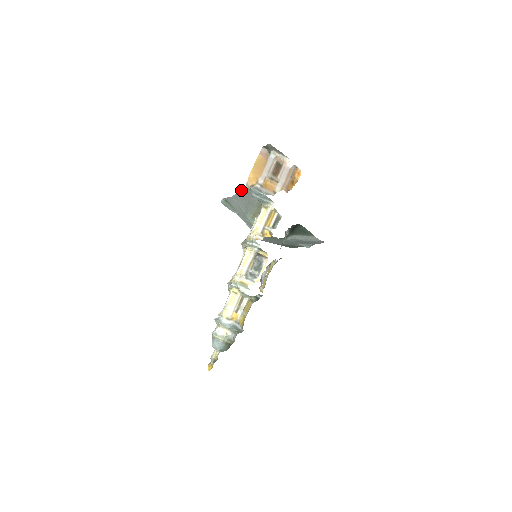
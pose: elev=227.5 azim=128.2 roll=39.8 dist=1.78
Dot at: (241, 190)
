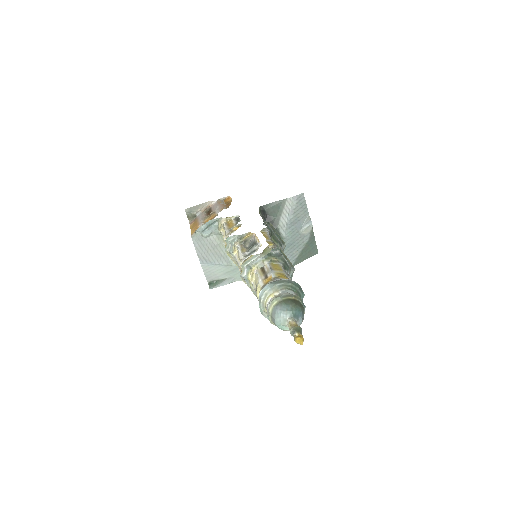
Dot at: (194, 245)
